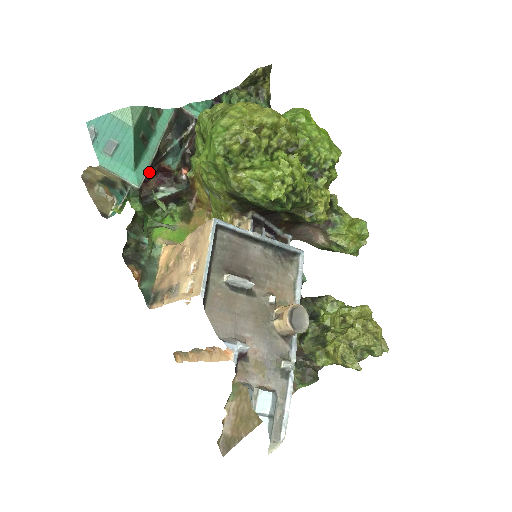
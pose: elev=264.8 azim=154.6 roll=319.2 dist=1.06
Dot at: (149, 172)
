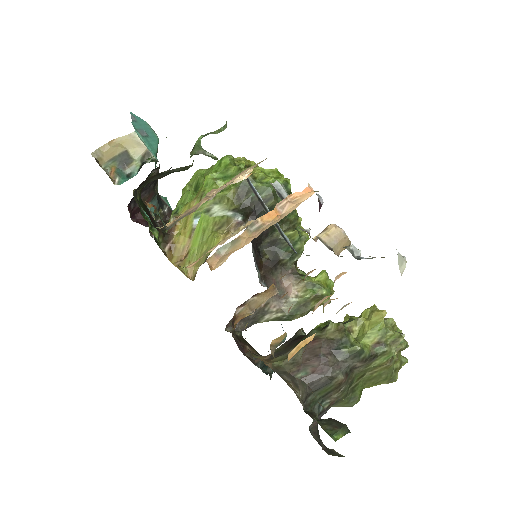
Dot at: occluded
